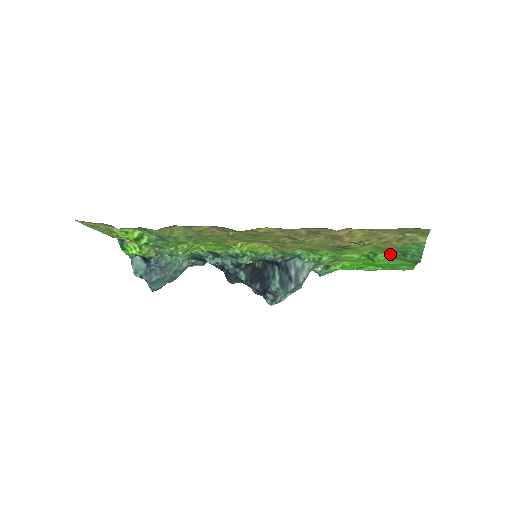
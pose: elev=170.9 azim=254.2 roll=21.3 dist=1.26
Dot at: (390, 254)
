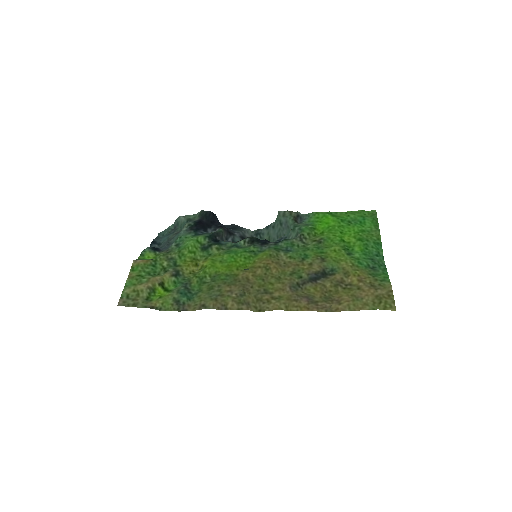
Dot at: (362, 255)
